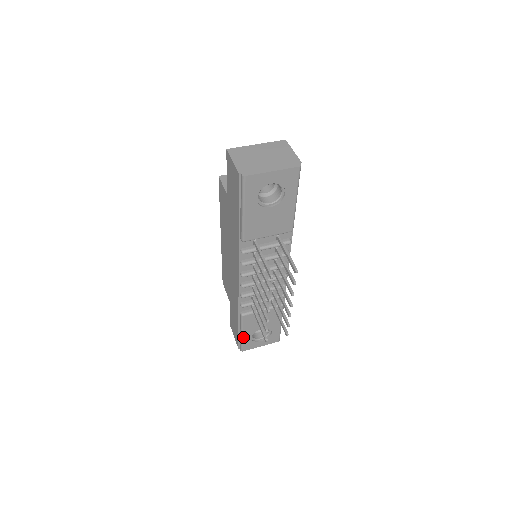
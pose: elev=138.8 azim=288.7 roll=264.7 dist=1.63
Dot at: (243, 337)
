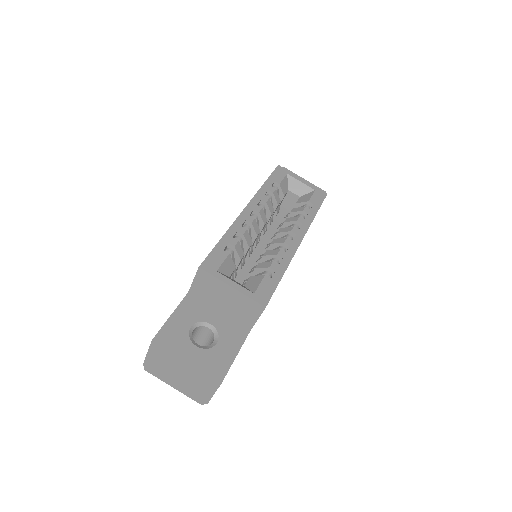
Dot at: occluded
